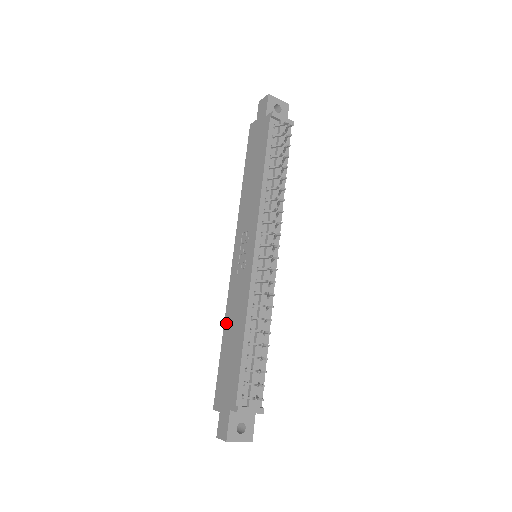
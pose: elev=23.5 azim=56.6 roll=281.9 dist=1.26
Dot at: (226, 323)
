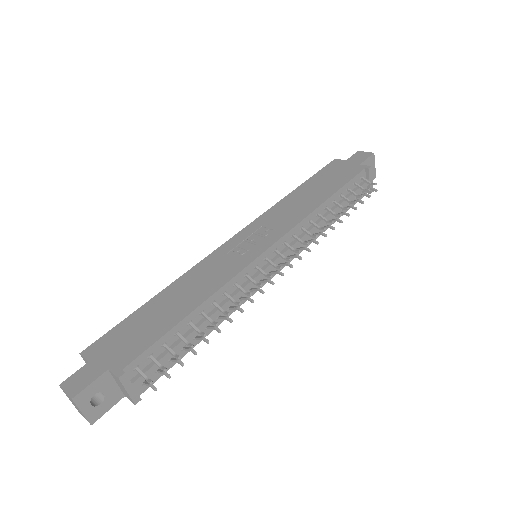
Dot at: (175, 284)
